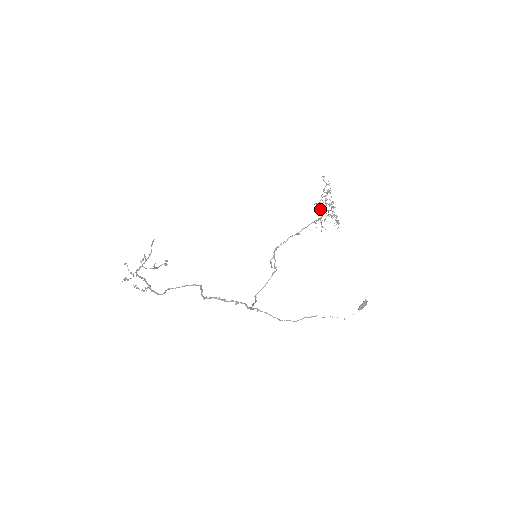
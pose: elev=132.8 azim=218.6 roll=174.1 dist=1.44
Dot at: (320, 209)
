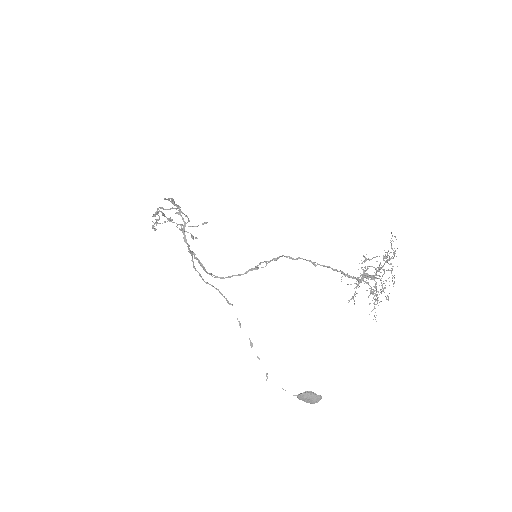
Dot at: (365, 275)
